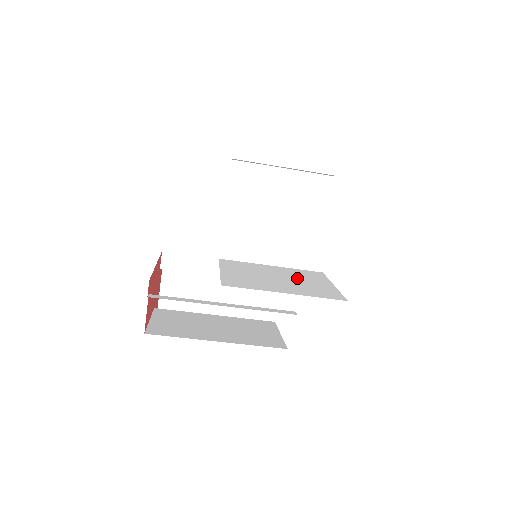
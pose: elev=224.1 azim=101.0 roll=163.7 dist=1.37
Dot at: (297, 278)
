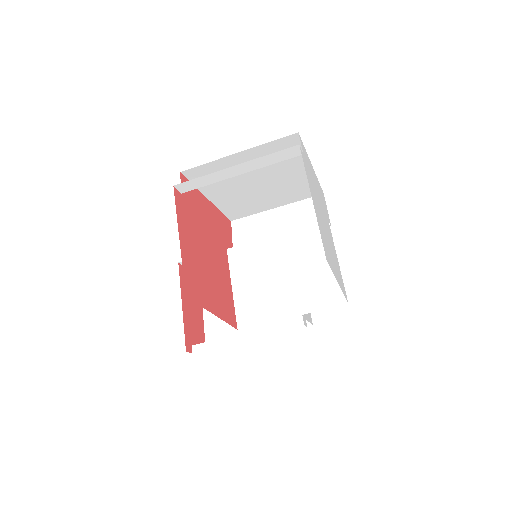
Dot at: (301, 262)
